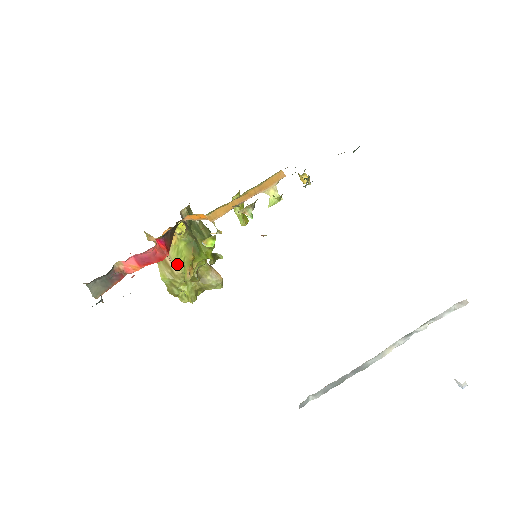
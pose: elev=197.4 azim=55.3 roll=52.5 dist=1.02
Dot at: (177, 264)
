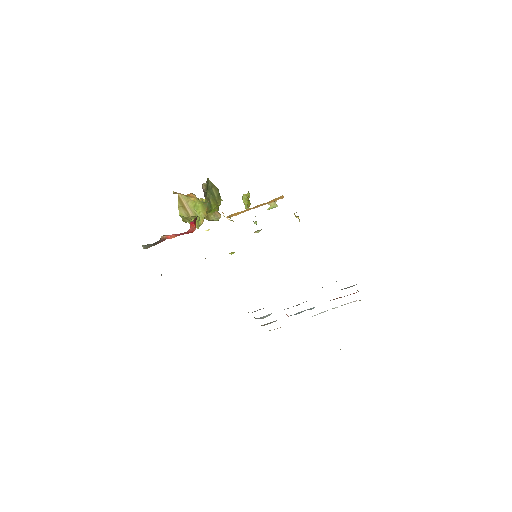
Dot at: (193, 211)
